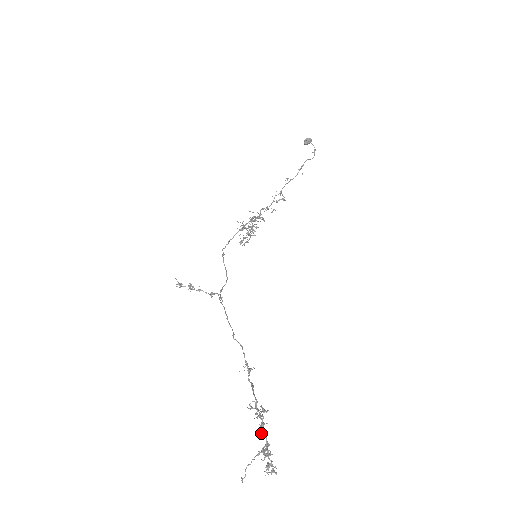
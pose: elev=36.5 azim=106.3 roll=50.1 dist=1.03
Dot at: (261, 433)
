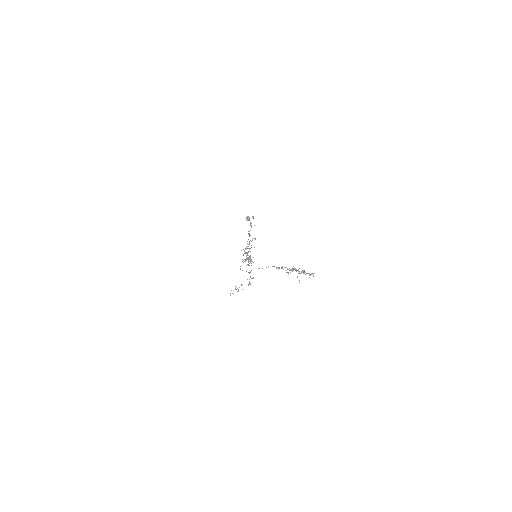
Dot at: occluded
